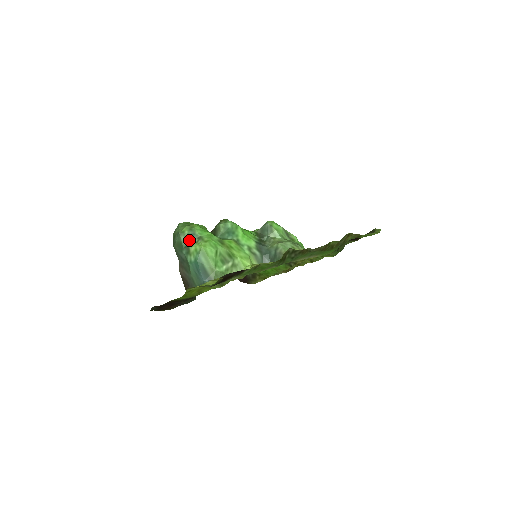
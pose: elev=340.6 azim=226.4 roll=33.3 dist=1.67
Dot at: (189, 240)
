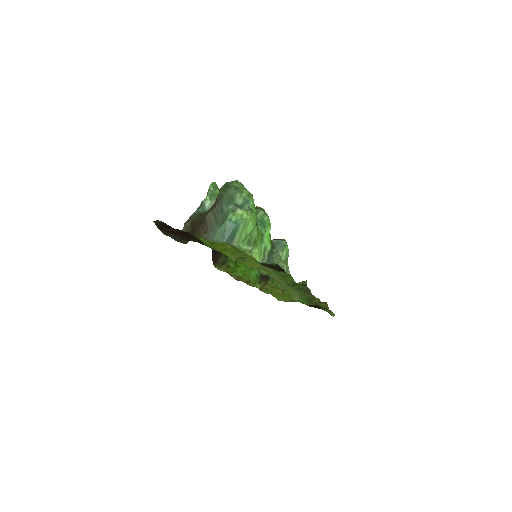
Dot at: (241, 202)
